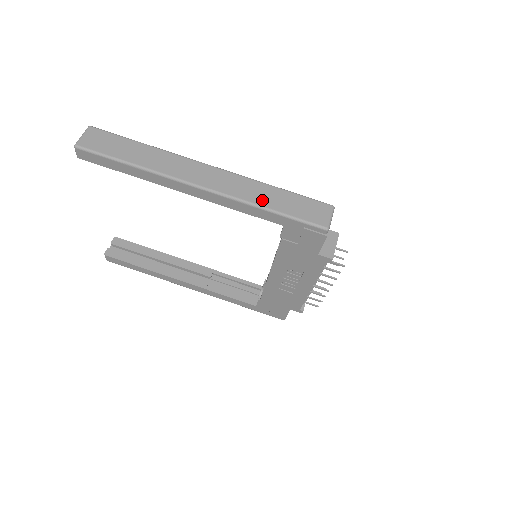
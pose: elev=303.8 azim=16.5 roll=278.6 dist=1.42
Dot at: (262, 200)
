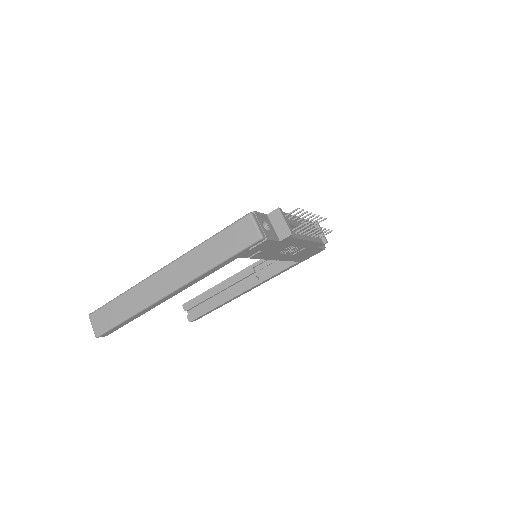
Dot at: (208, 262)
